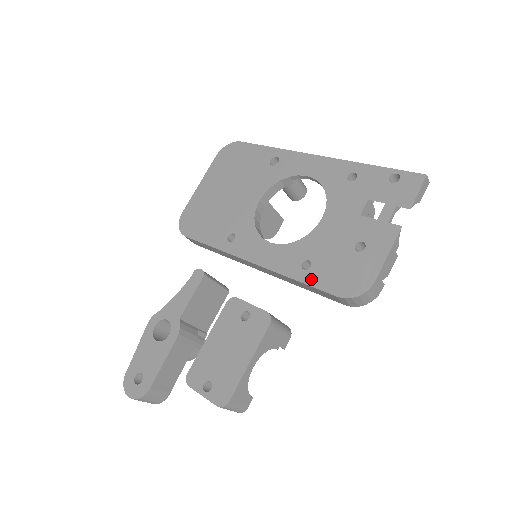
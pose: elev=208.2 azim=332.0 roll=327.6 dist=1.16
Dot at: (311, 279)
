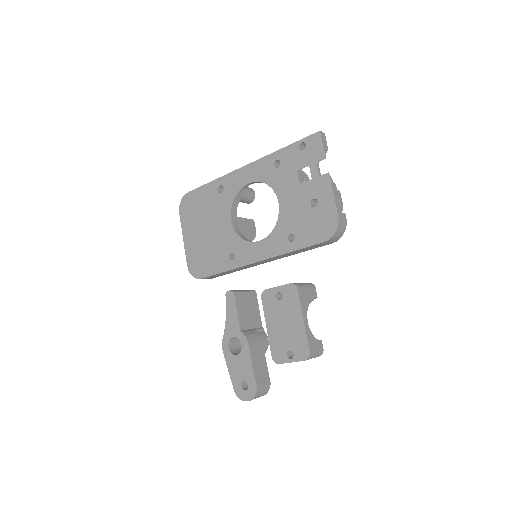
Dot at: (301, 244)
